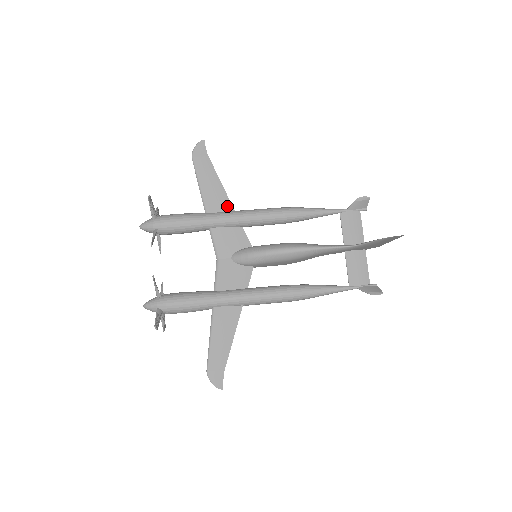
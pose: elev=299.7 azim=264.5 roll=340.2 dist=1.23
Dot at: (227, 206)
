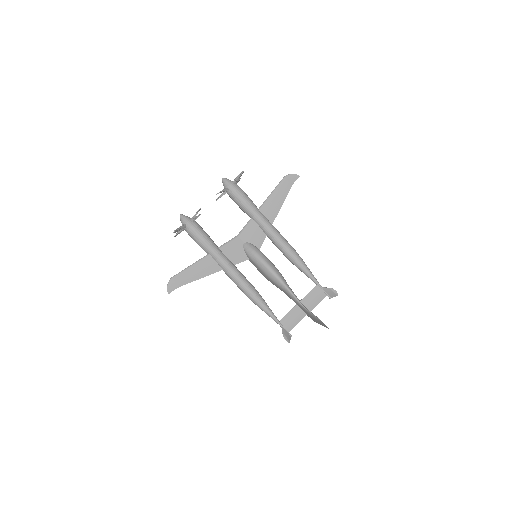
Dot at: (272, 218)
